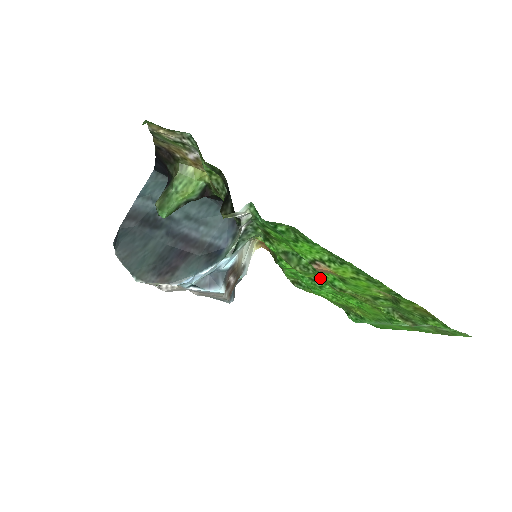
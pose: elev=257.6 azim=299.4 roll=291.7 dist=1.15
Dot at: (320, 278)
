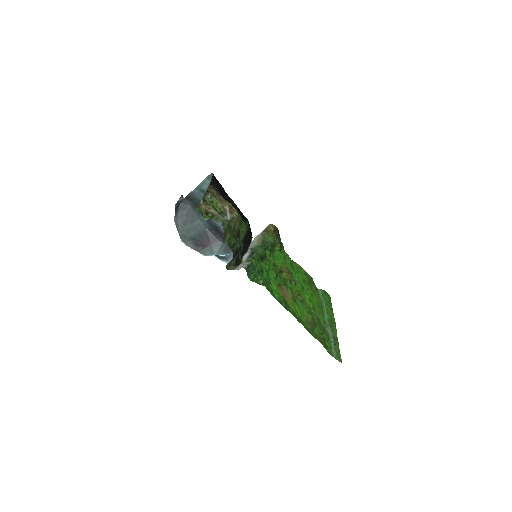
Dot at: (289, 283)
